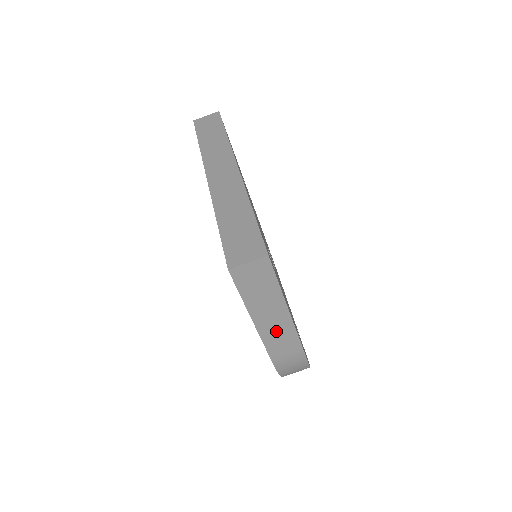
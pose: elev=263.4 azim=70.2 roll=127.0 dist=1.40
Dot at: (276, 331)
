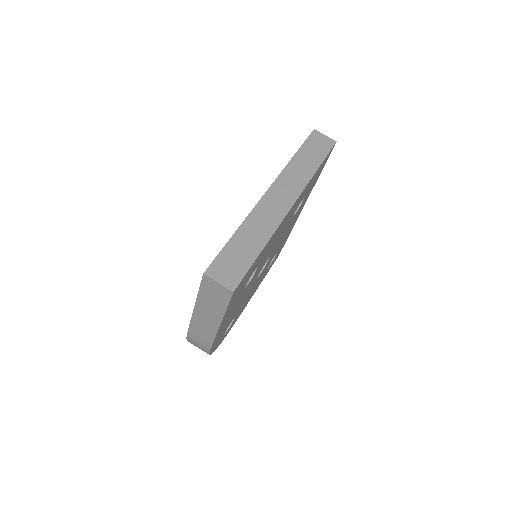
Dot at: (204, 324)
